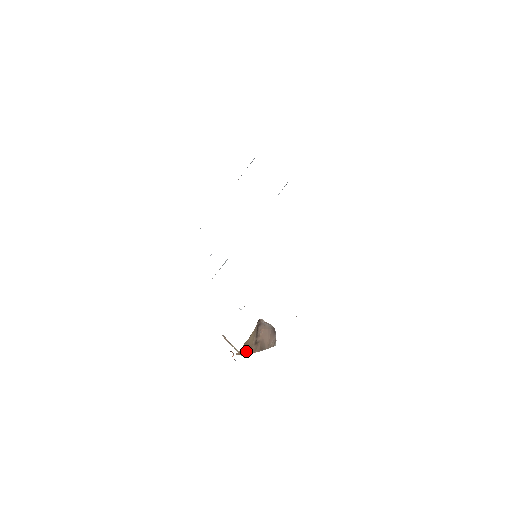
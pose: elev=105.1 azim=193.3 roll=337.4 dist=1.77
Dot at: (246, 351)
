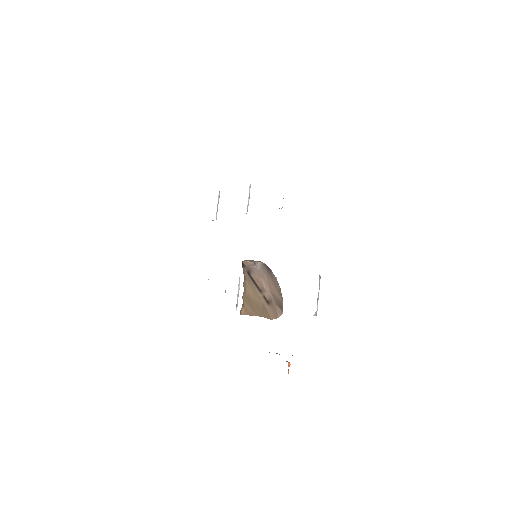
Dot at: (259, 313)
